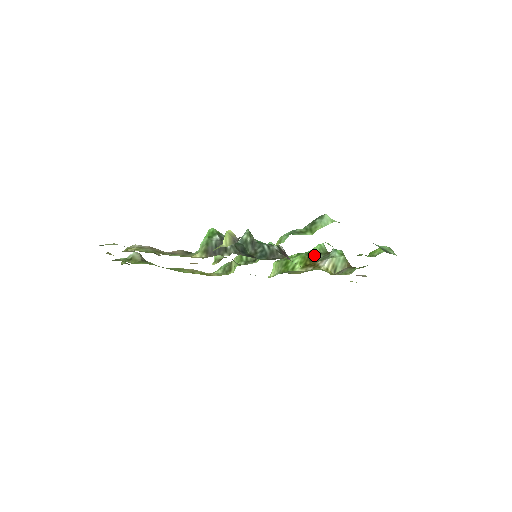
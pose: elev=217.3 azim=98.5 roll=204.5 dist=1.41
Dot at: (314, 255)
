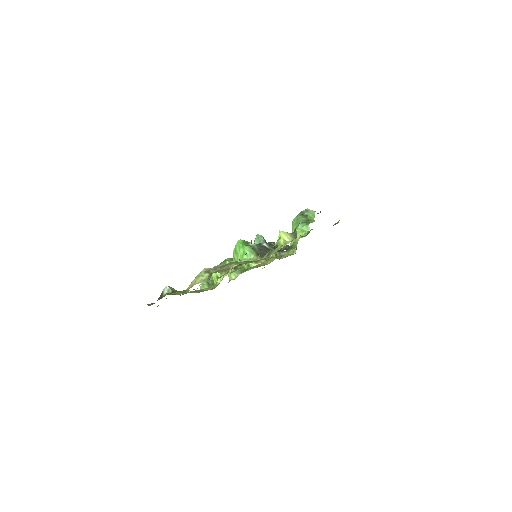
Dot at: occluded
